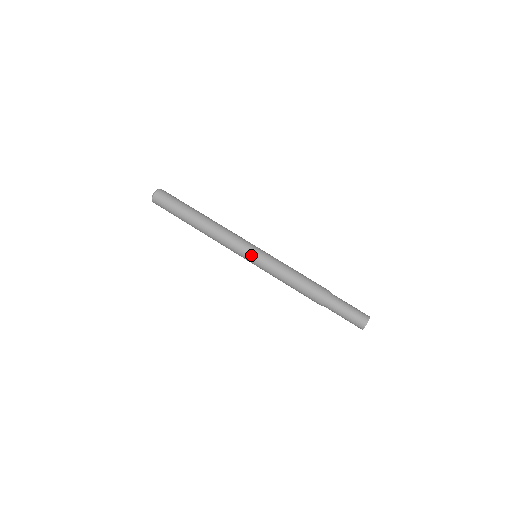
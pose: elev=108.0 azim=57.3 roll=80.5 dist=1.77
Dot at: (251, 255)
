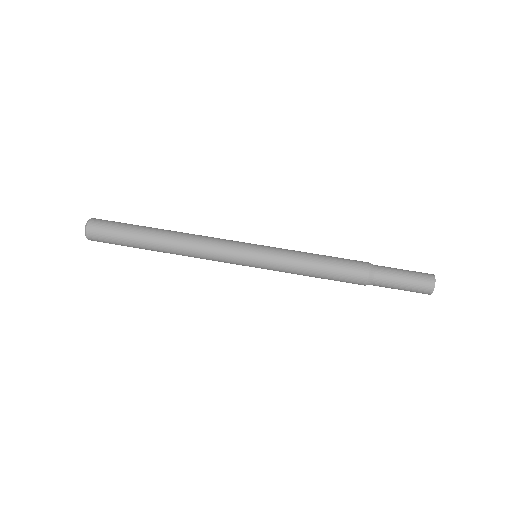
Dot at: (252, 249)
